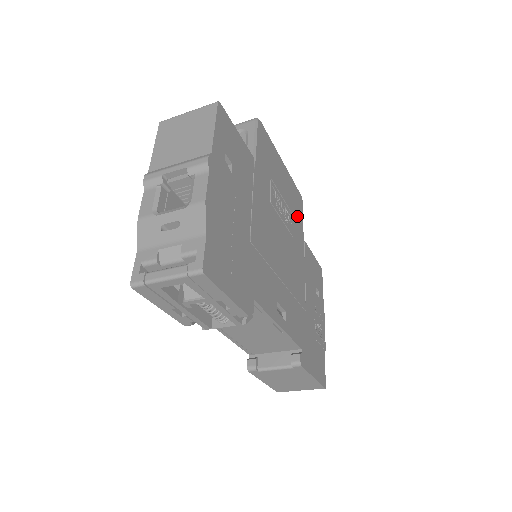
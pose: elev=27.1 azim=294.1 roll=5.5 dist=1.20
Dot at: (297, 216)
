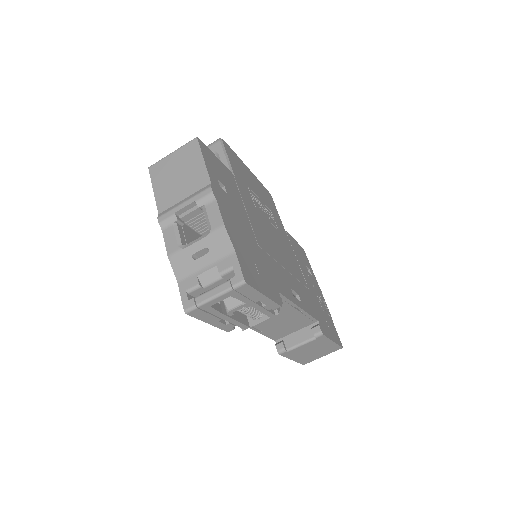
Dot at: (273, 211)
